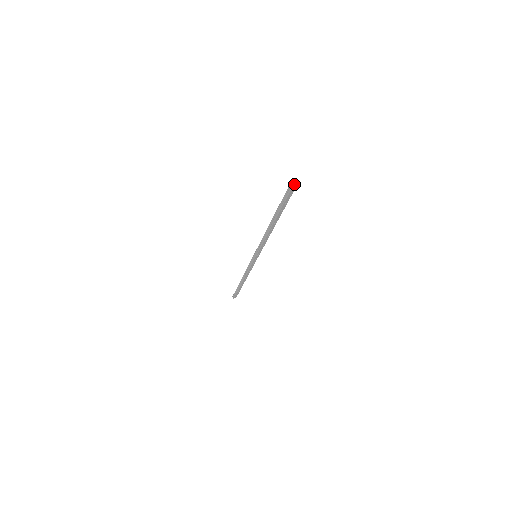
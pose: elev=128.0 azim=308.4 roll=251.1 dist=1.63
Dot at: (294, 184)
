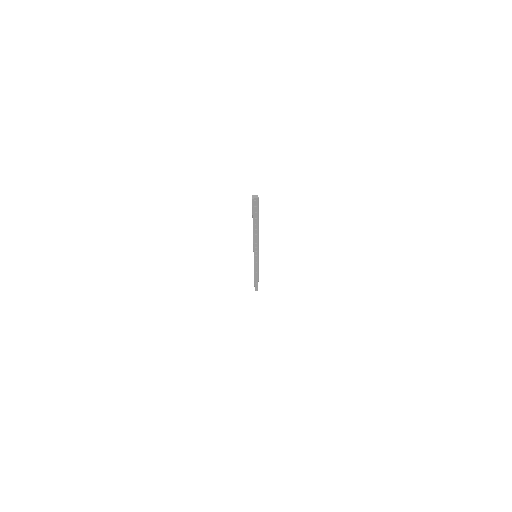
Dot at: (255, 197)
